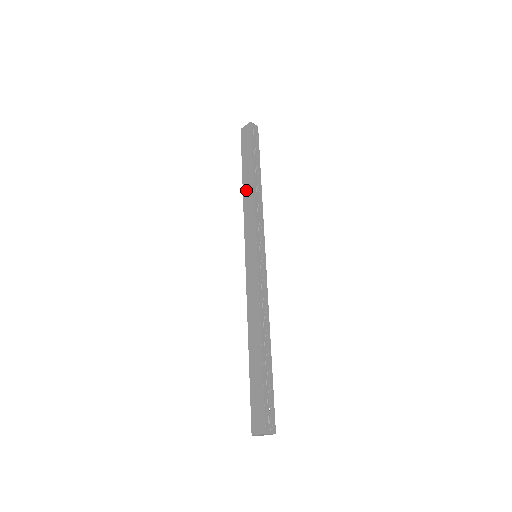
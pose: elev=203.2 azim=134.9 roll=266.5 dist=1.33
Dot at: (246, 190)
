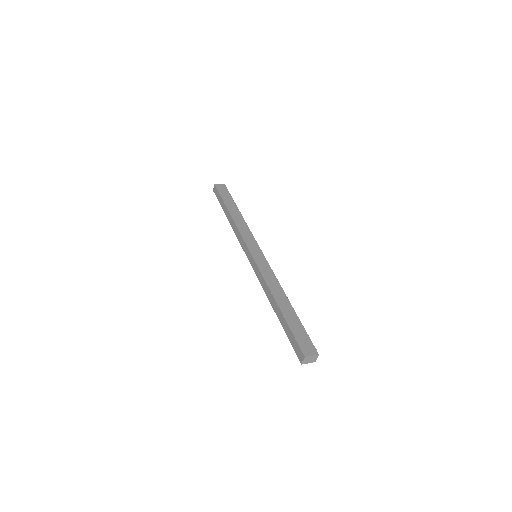
Dot at: (236, 217)
